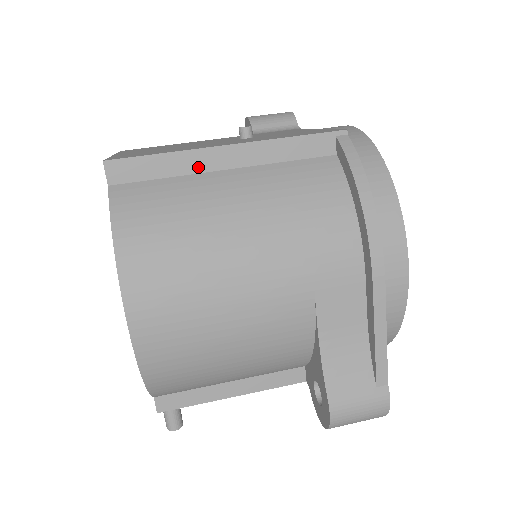
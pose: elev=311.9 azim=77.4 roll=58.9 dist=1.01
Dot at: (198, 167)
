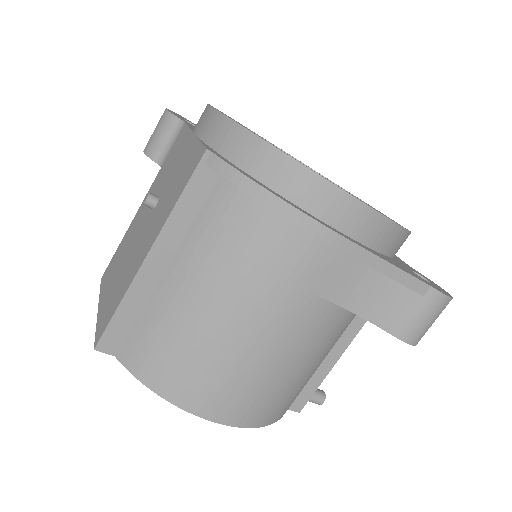
Dot at: (147, 289)
